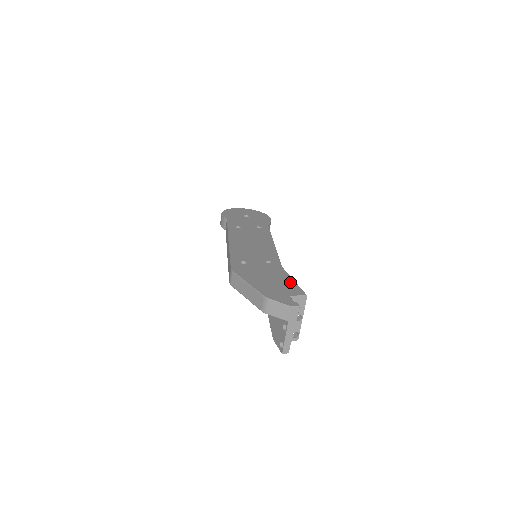
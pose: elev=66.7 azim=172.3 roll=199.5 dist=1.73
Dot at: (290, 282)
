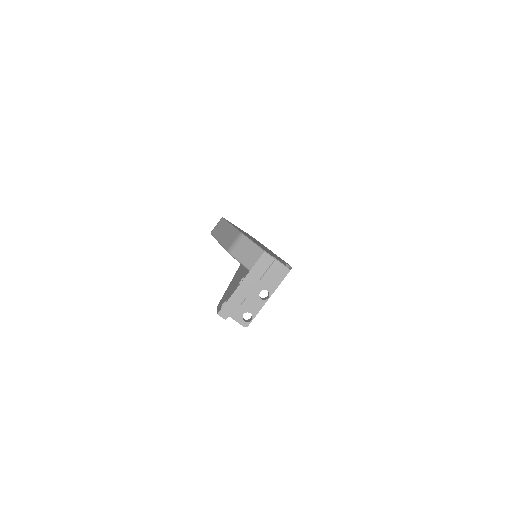
Dot at: occluded
